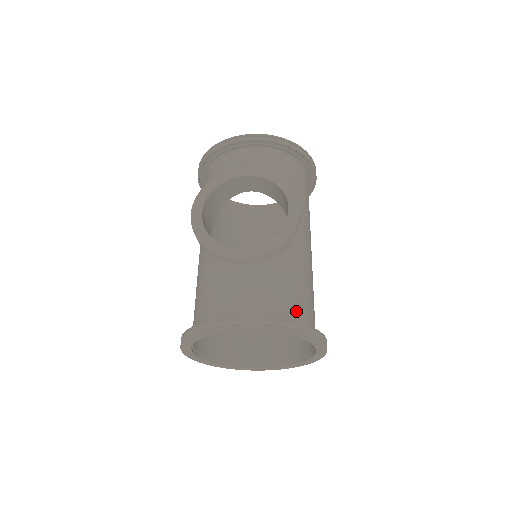
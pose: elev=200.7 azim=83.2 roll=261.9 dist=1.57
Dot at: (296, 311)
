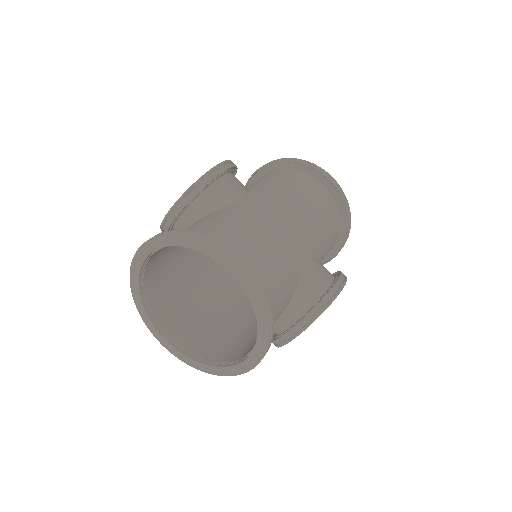
Dot at: occluded
